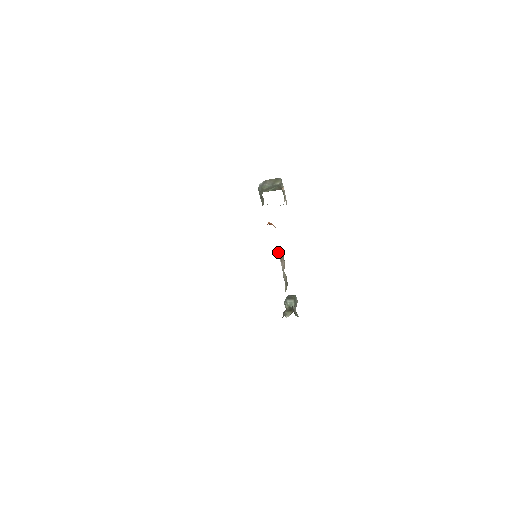
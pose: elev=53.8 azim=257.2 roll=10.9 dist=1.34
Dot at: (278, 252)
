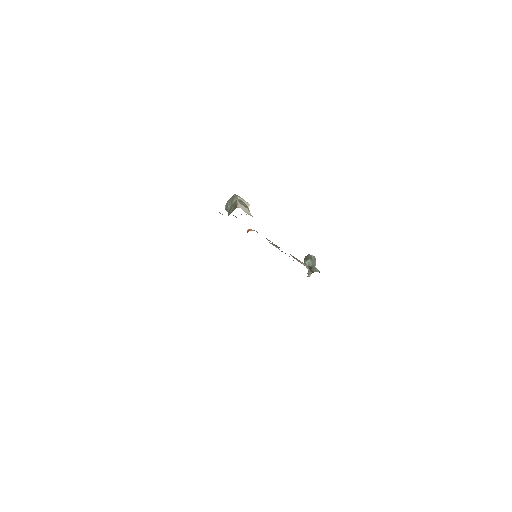
Dot at: occluded
